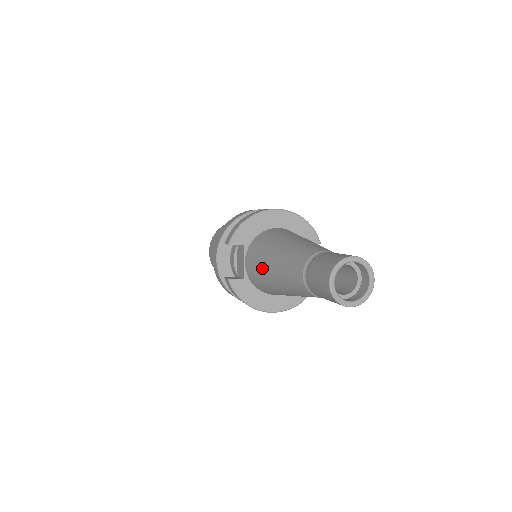
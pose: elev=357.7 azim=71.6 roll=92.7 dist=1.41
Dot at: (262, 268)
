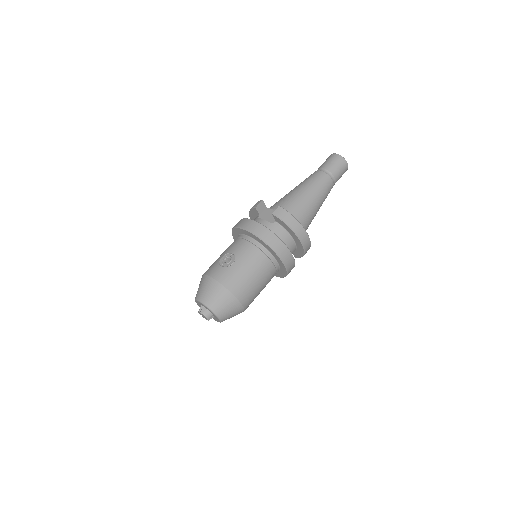
Dot at: (293, 195)
